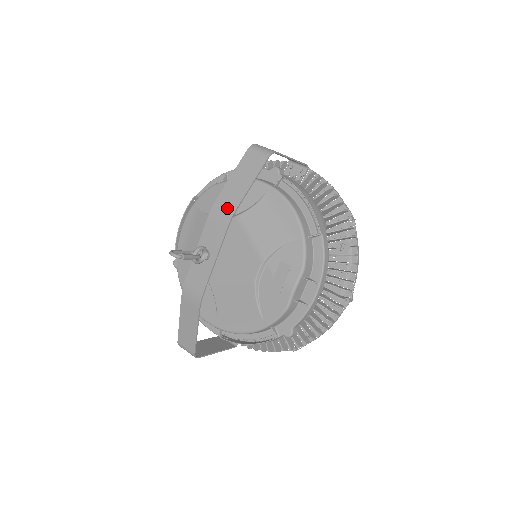
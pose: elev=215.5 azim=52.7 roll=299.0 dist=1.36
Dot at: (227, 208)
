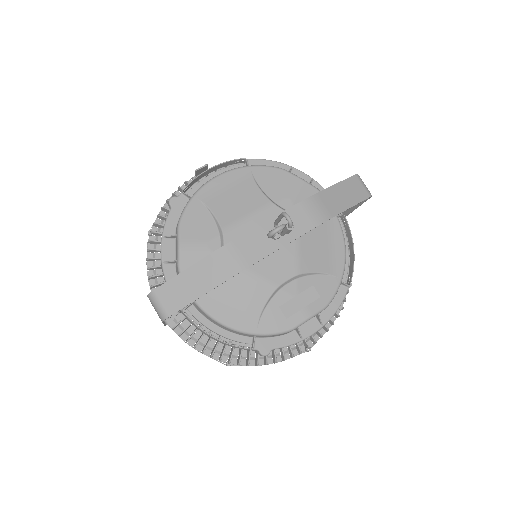
Dot at: (323, 210)
